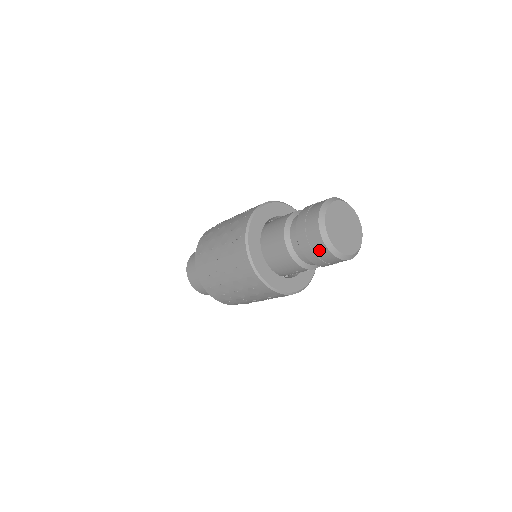
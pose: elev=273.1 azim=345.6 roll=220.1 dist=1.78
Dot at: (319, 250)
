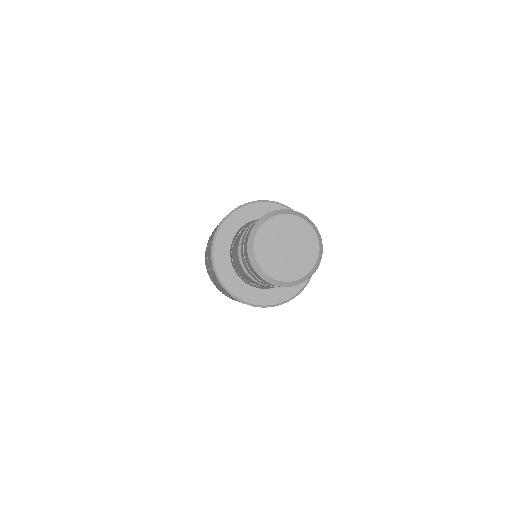
Dot at: occluded
